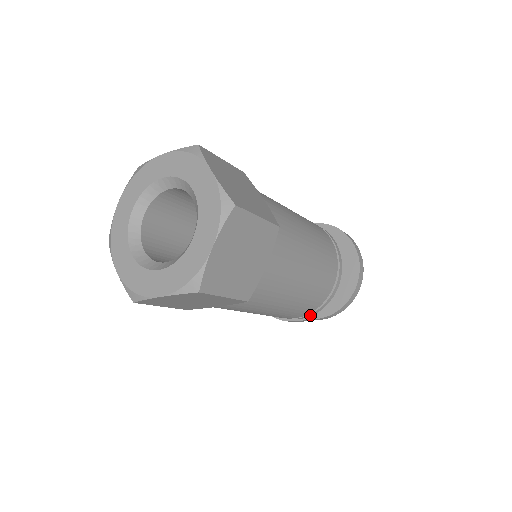
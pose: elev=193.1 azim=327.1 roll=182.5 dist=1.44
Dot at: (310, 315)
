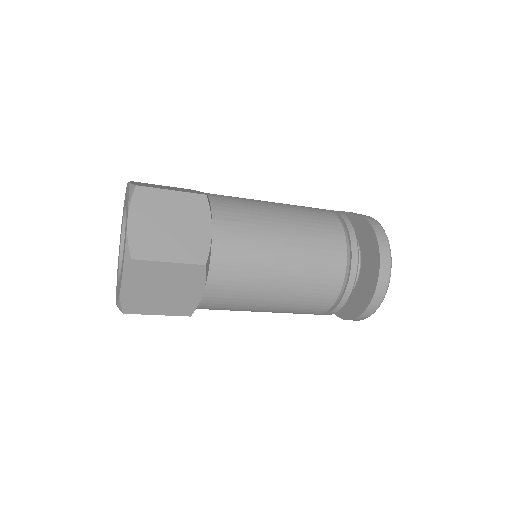
Dot at: occluded
